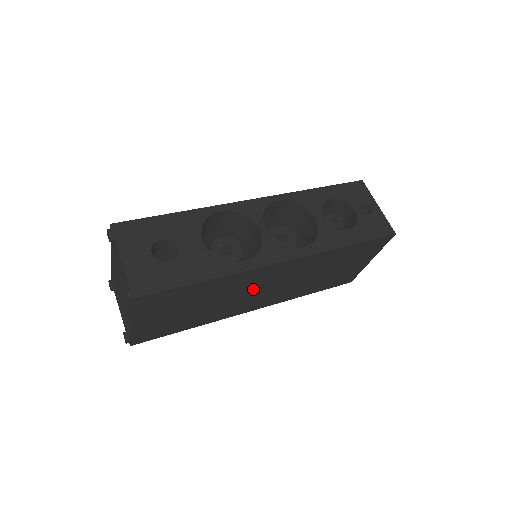
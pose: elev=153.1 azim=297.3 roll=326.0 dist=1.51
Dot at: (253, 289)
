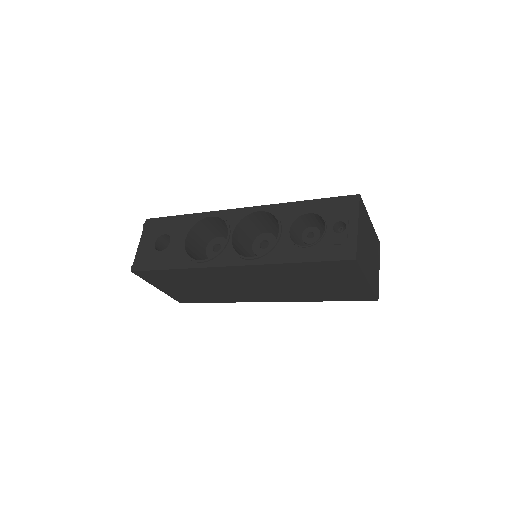
Dot at: (235, 283)
